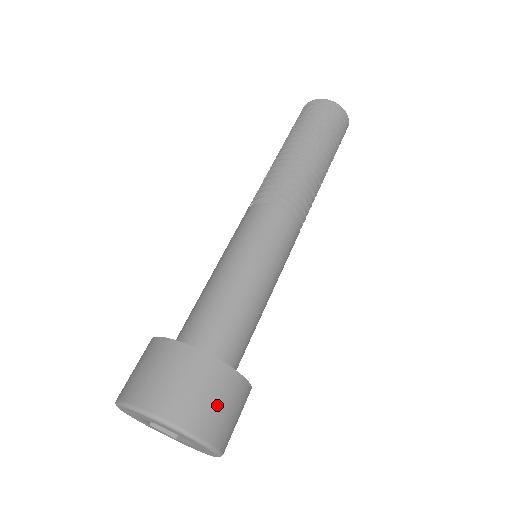
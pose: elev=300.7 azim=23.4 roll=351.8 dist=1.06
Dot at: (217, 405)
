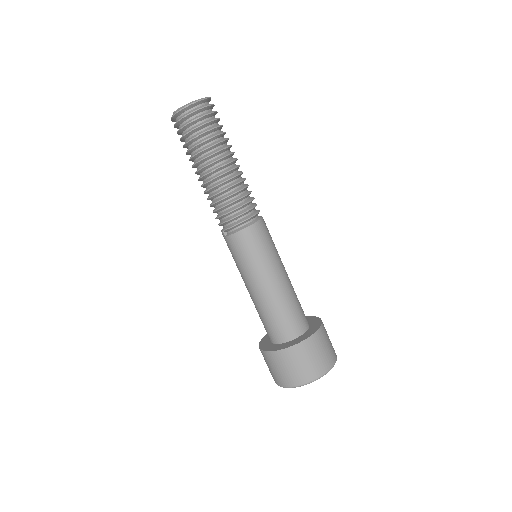
Dot at: (323, 352)
